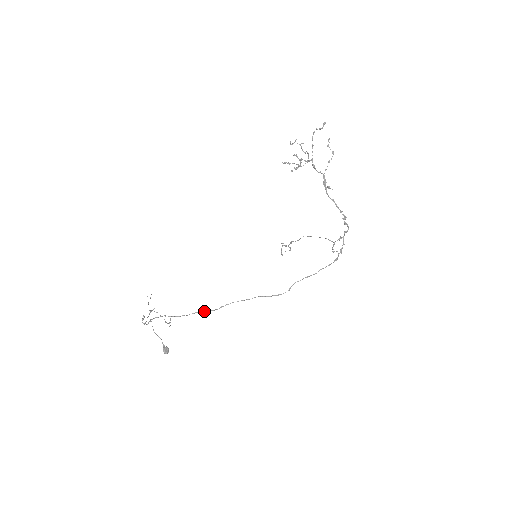
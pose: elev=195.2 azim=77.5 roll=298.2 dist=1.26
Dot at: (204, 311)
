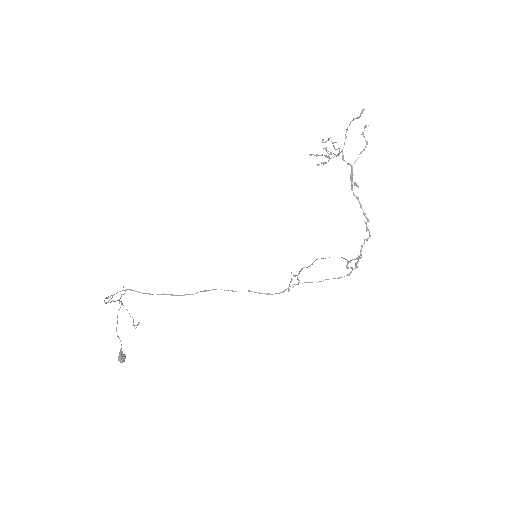
Dot at: occluded
